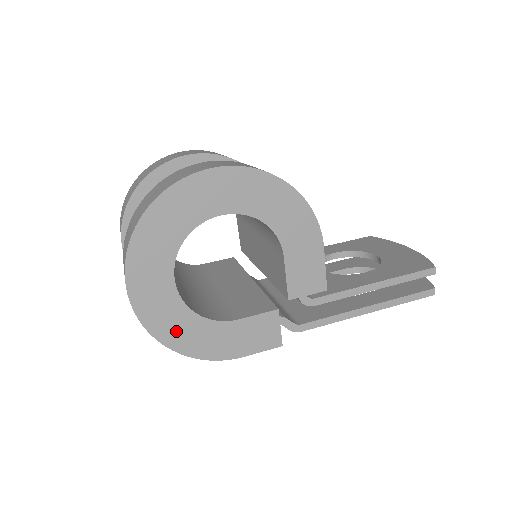
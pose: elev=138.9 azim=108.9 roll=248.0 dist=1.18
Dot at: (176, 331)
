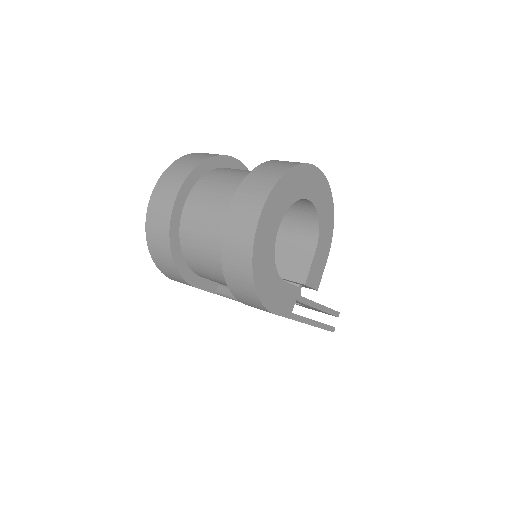
Dot at: (262, 266)
